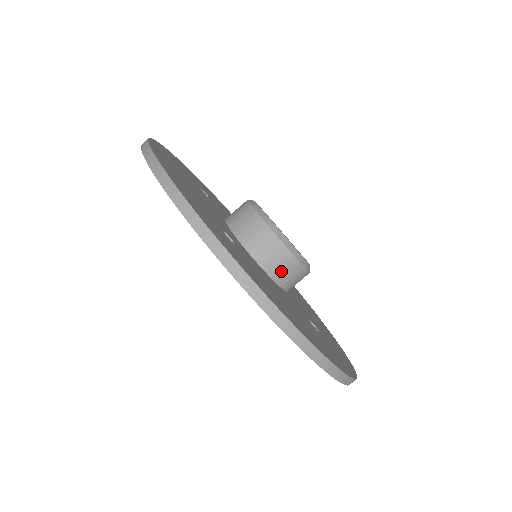
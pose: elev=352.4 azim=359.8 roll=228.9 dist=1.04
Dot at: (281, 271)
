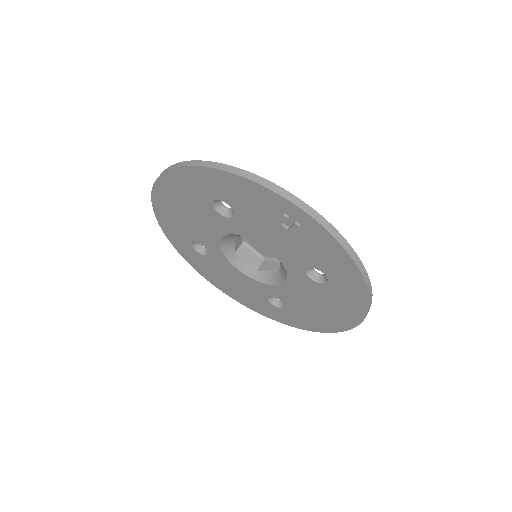
Dot at: occluded
